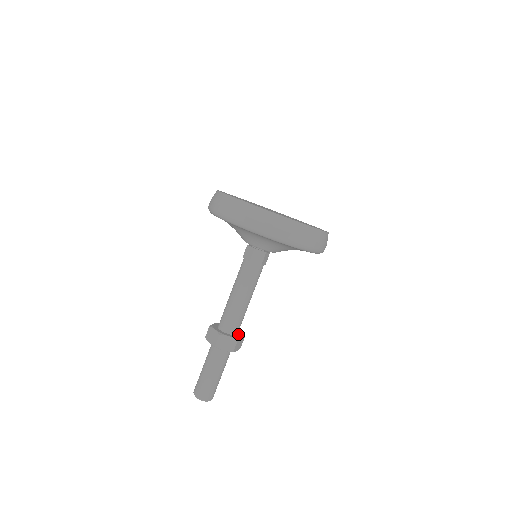
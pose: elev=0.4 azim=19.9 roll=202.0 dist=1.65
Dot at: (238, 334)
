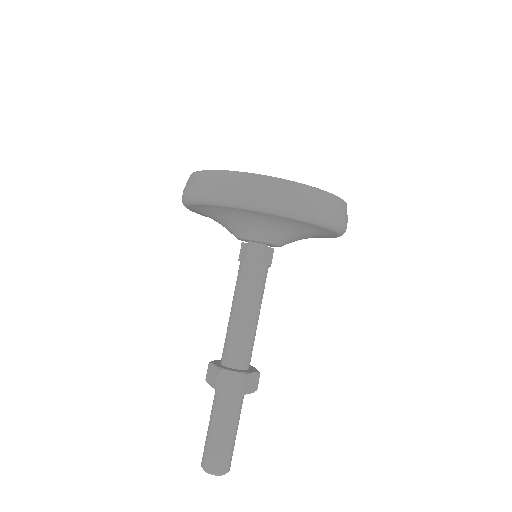
Dot at: occluded
